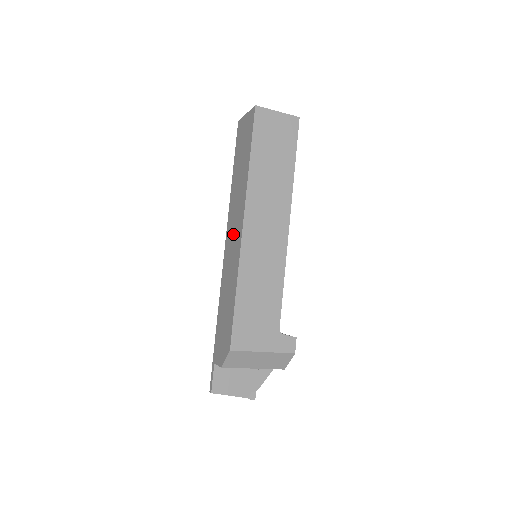
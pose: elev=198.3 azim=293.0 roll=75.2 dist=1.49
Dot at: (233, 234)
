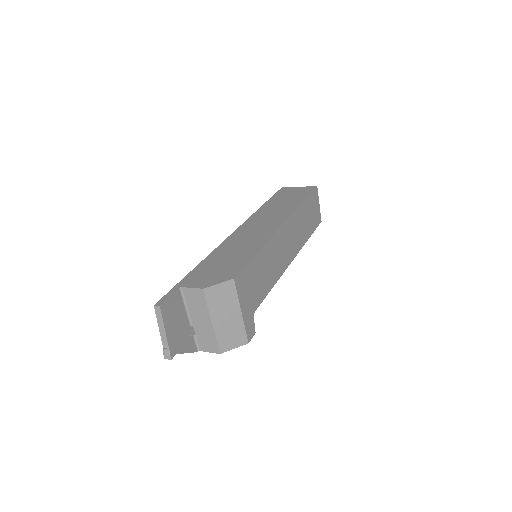
Dot at: (260, 225)
